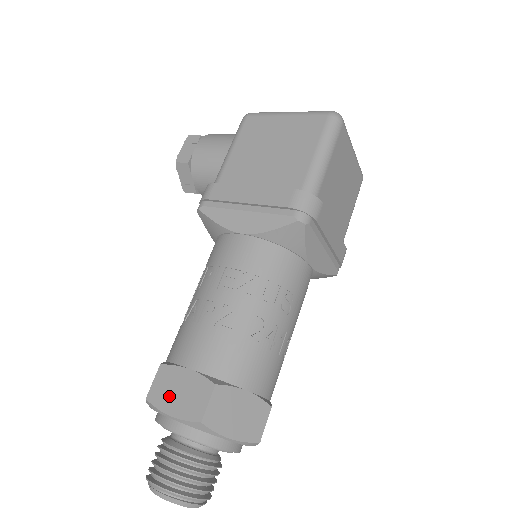
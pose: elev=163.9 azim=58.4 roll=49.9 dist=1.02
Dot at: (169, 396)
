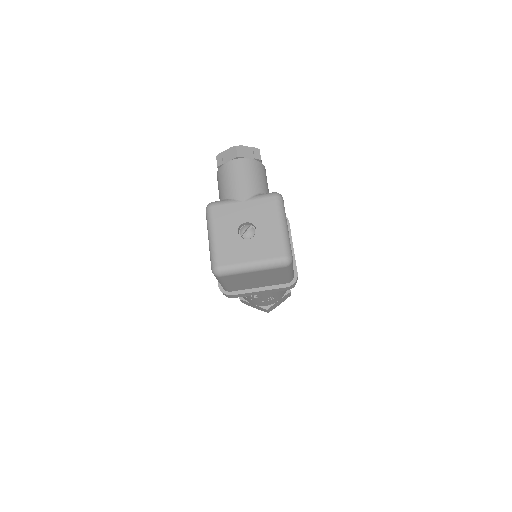
Dot at: occluded
